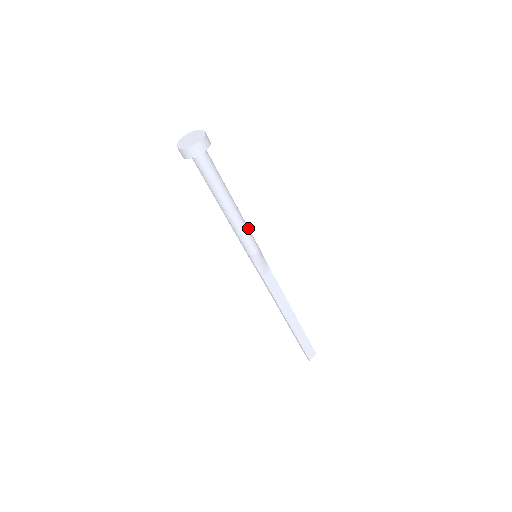
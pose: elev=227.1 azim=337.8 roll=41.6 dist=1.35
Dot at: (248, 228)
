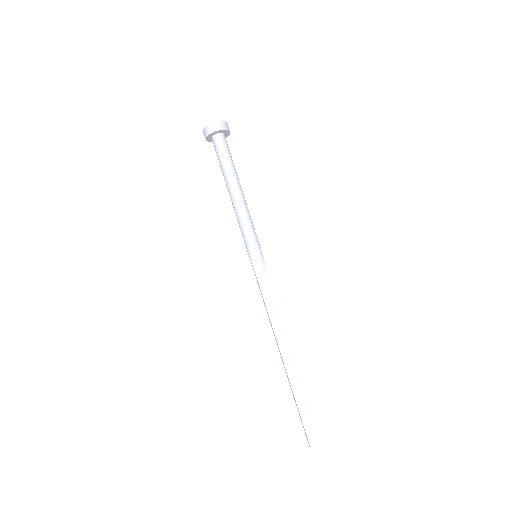
Dot at: (251, 219)
